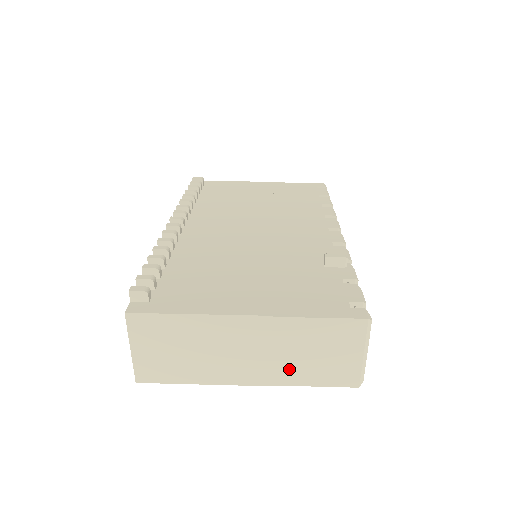
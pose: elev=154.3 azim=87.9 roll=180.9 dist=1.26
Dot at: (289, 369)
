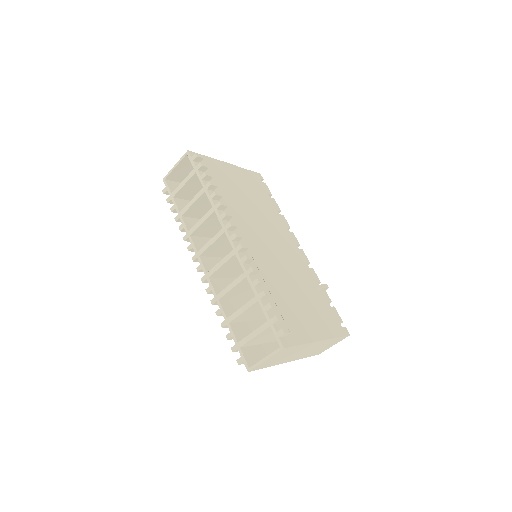
Dot at: (308, 354)
